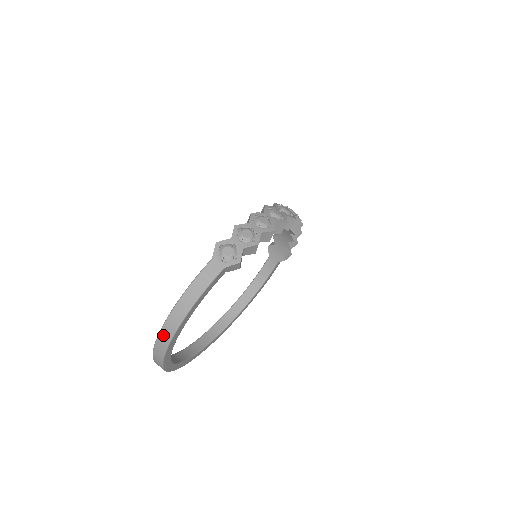
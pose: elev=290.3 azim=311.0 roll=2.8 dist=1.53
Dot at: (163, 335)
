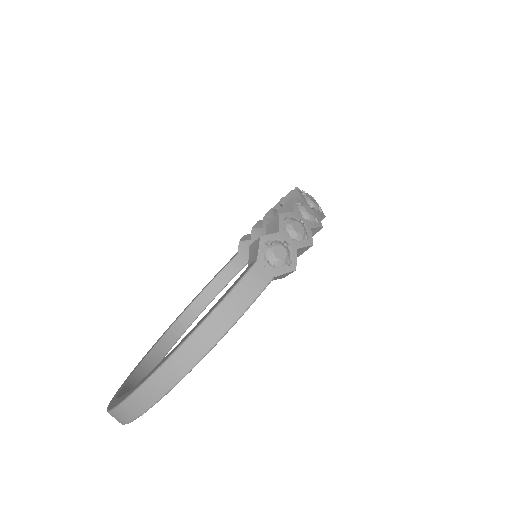
Dot at: (160, 378)
